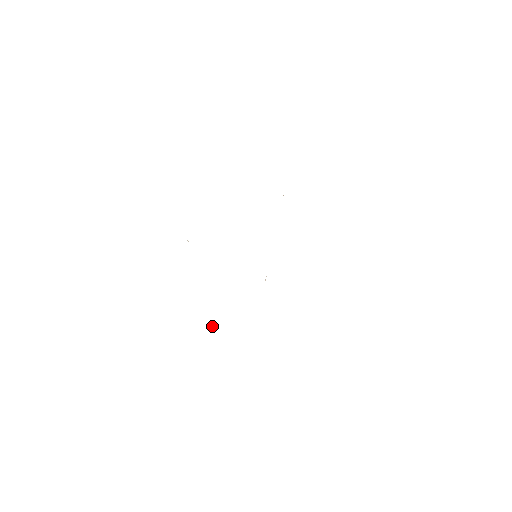
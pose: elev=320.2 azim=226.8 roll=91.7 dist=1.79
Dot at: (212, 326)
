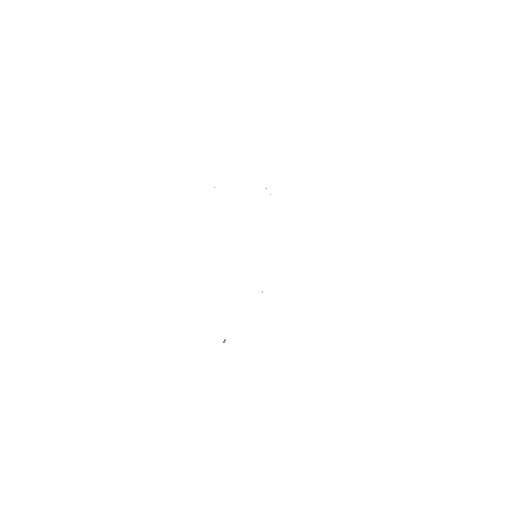
Dot at: occluded
